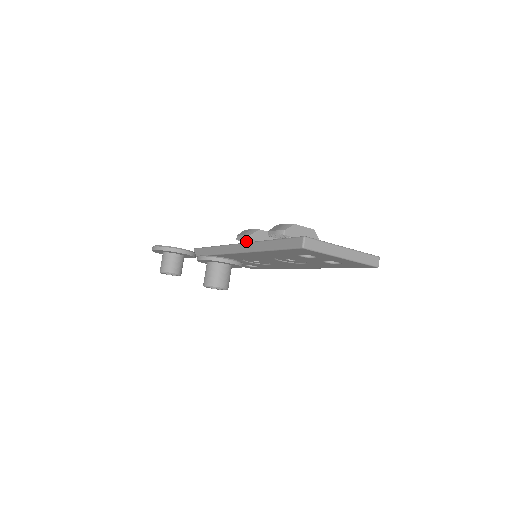
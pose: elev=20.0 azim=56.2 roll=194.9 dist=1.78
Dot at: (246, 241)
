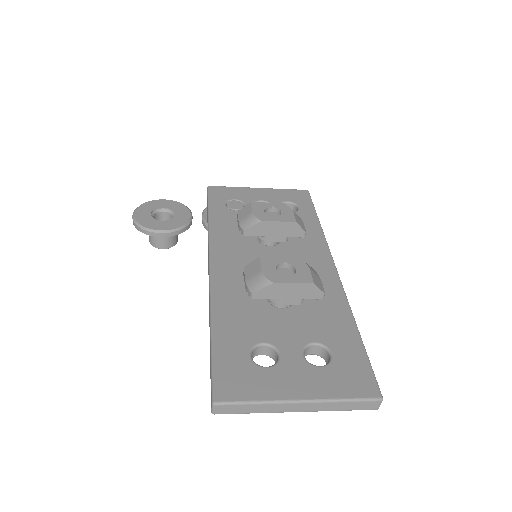
Dot at: occluded
